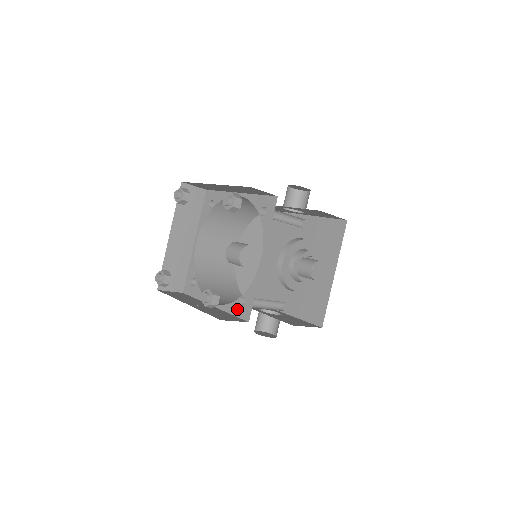
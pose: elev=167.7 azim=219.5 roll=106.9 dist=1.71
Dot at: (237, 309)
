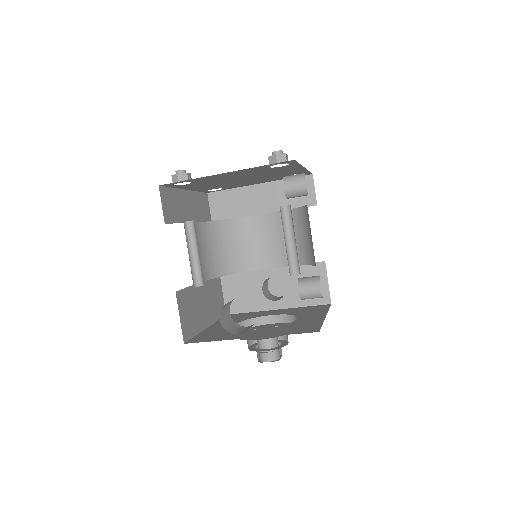
Dot at: occluded
